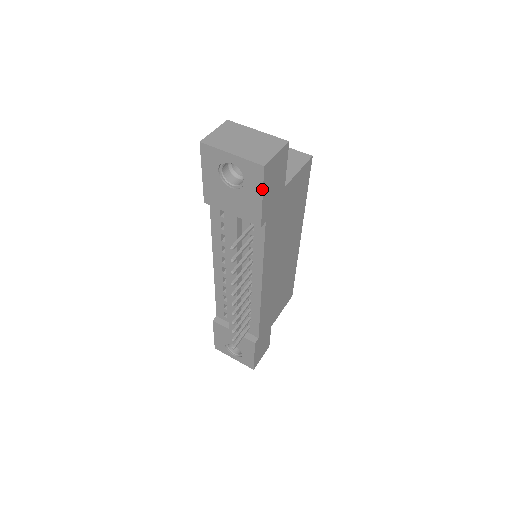
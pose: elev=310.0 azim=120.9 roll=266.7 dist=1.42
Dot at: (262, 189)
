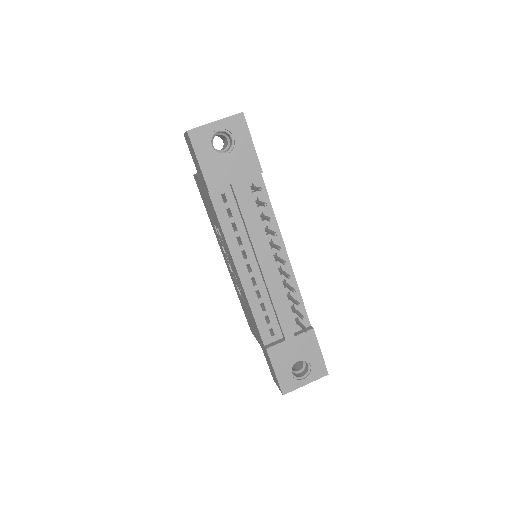
Dot at: (249, 134)
